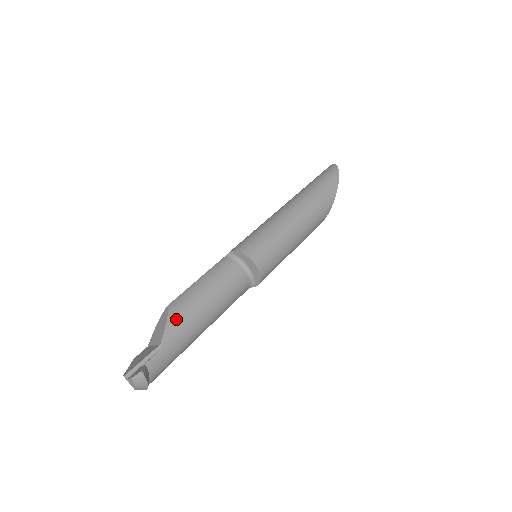
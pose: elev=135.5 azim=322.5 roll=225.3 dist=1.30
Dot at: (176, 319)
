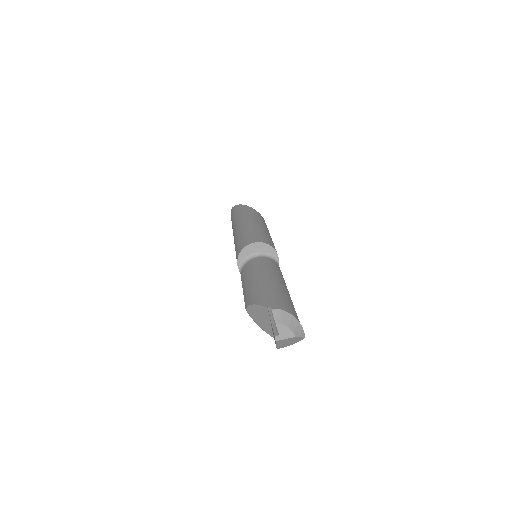
Dot at: (257, 298)
